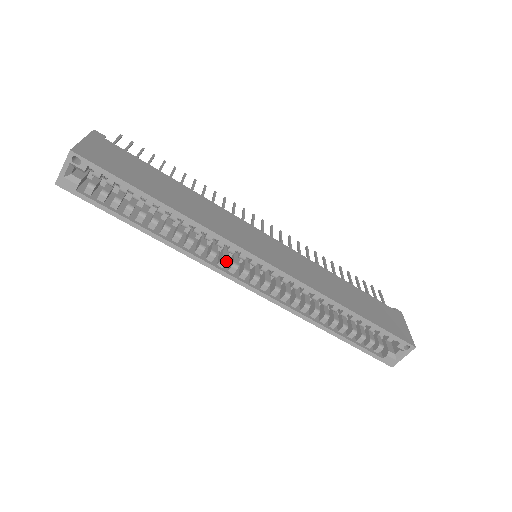
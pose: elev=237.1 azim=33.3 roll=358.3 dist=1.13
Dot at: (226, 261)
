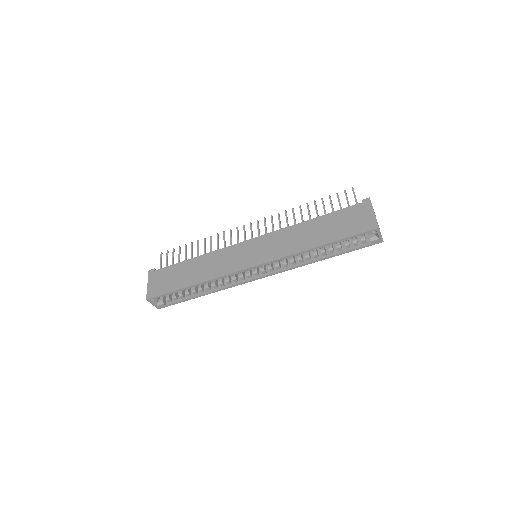
Dot at: (242, 277)
